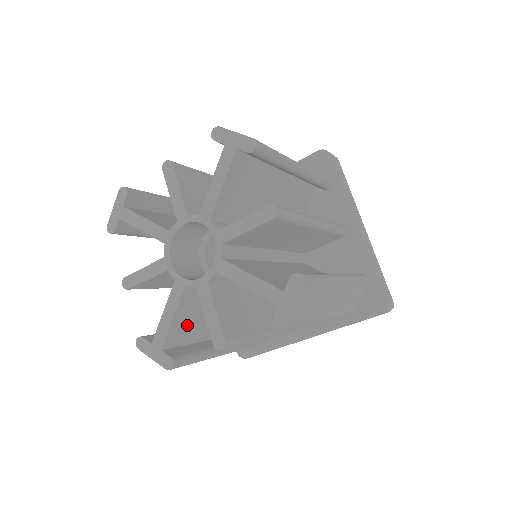
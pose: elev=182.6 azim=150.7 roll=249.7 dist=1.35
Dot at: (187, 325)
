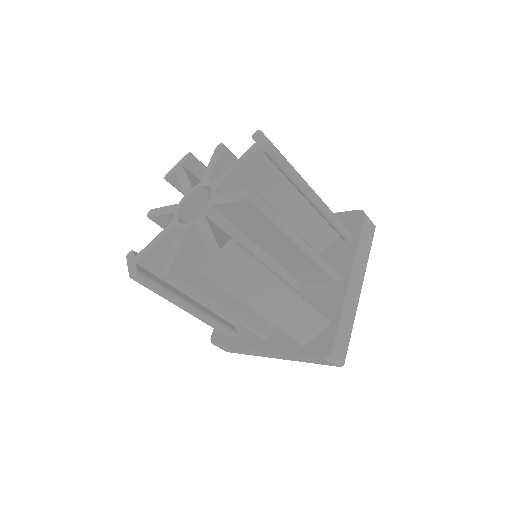
Dot at: occluded
